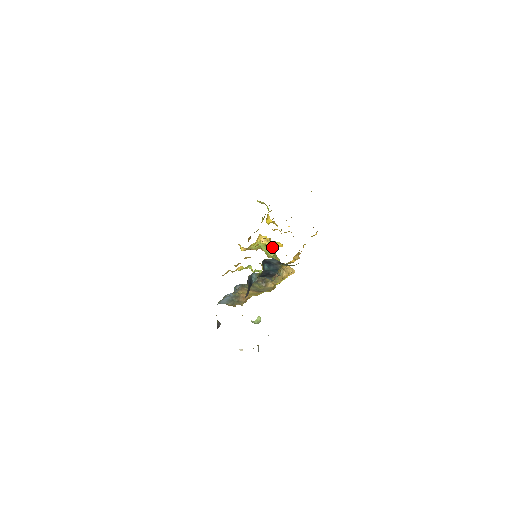
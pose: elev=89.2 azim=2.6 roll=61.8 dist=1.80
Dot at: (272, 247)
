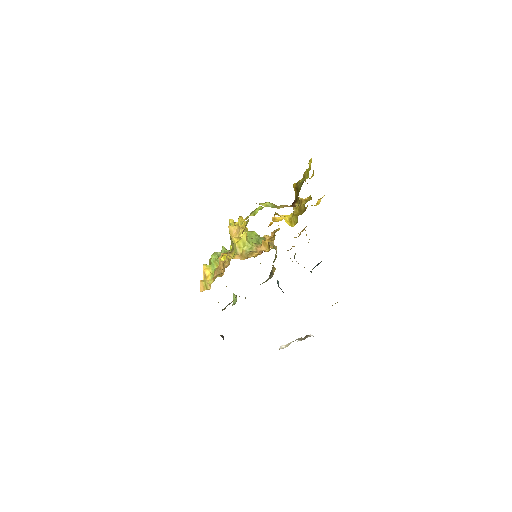
Dot at: (254, 232)
